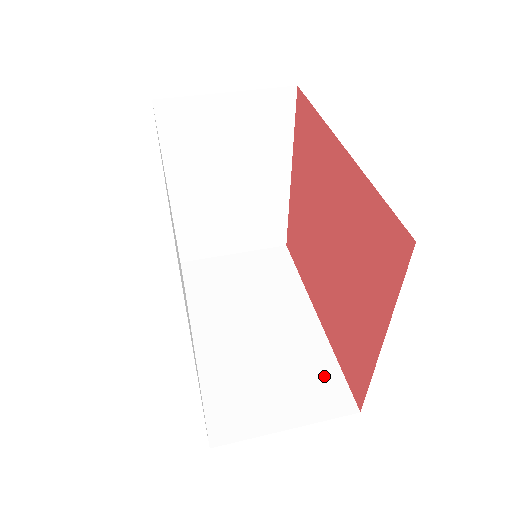
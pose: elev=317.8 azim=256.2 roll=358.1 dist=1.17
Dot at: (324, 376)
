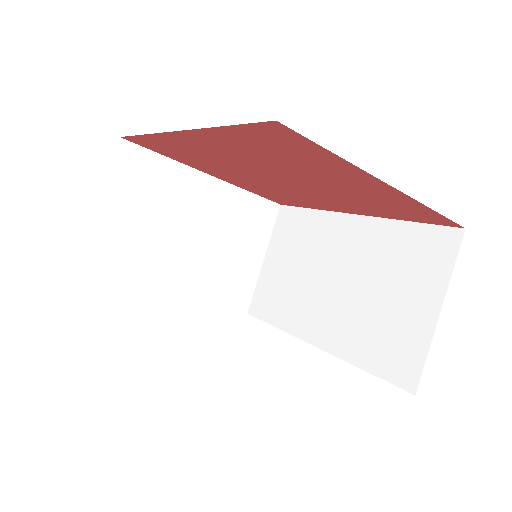
Dot at: (412, 243)
